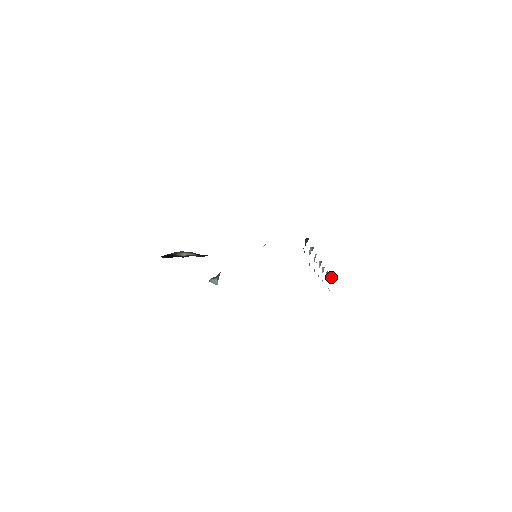
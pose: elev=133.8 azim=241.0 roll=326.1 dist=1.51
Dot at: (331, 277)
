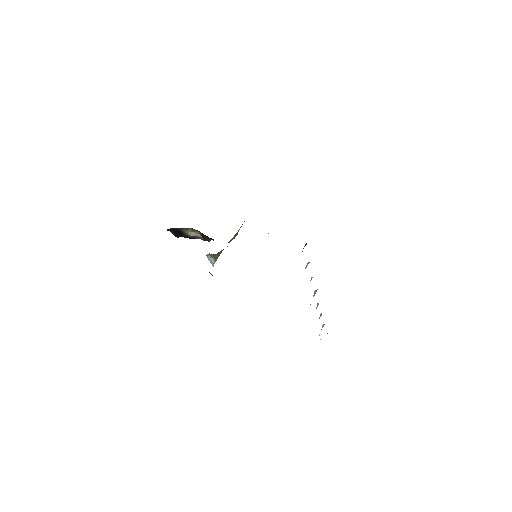
Dot at: (324, 324)
